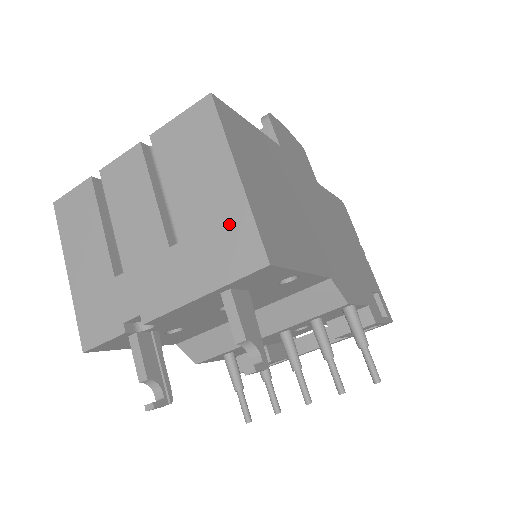
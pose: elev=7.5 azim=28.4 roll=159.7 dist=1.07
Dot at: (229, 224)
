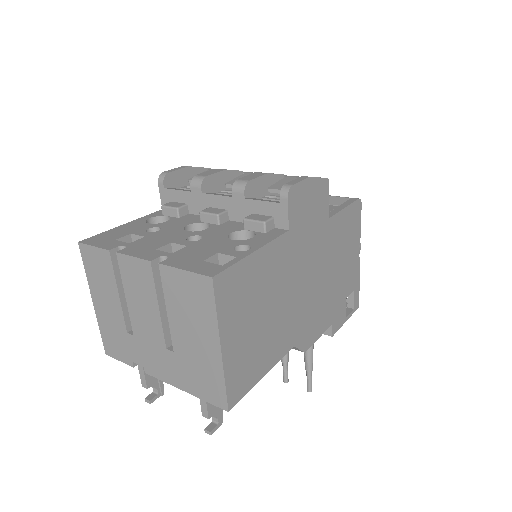
Dot at: (208, 371)
